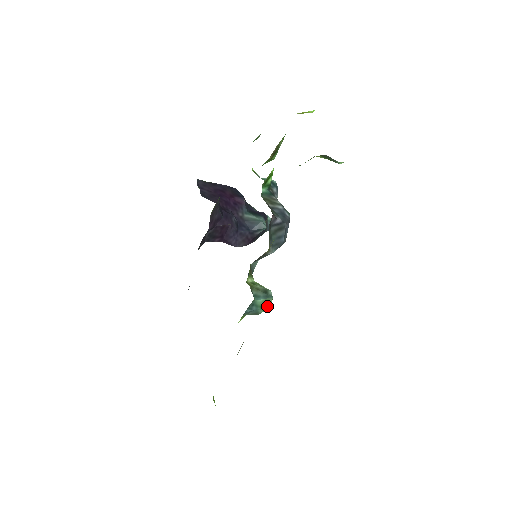
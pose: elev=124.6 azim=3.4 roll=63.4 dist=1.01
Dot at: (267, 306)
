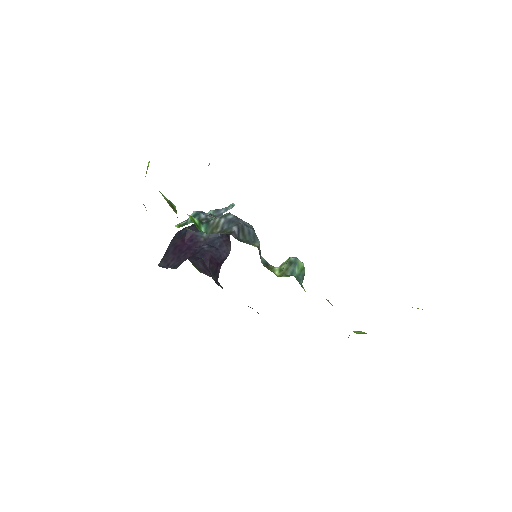
Dot at: (302, 266)
